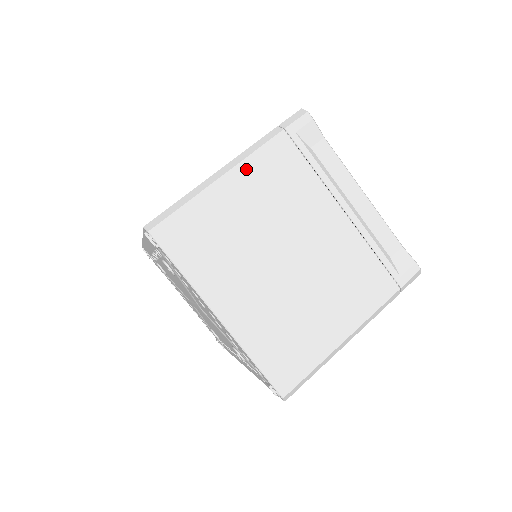
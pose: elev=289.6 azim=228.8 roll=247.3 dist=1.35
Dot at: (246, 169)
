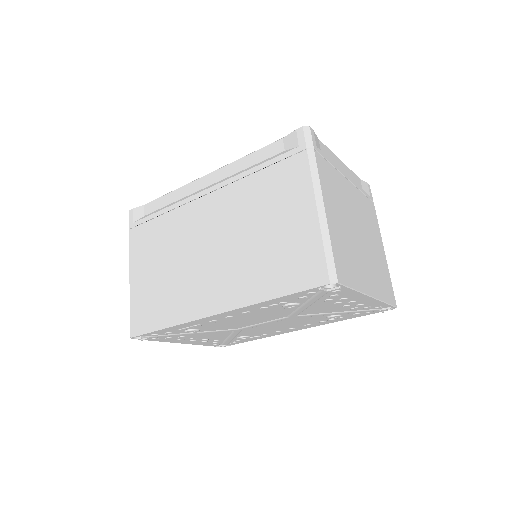
Dot at: (325, 193)
